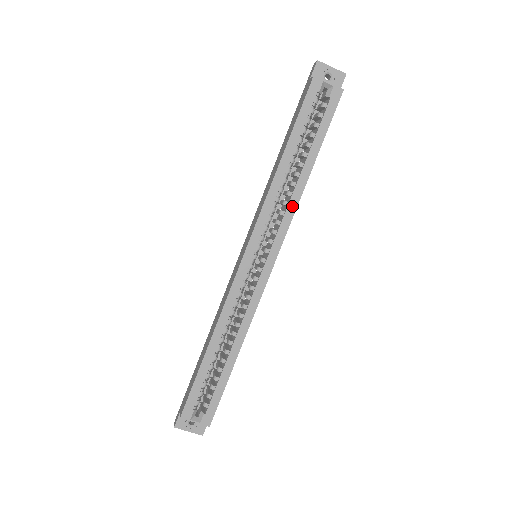
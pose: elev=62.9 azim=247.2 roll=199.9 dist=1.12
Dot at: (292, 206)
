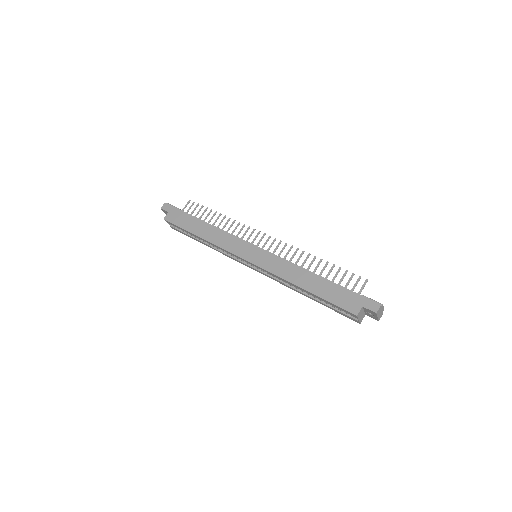
Dot at: (285, 285)
